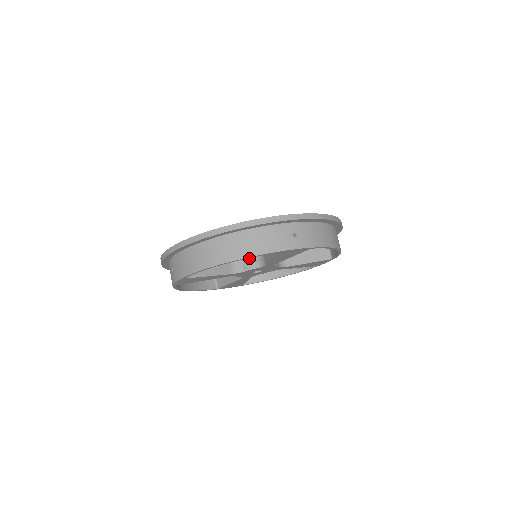
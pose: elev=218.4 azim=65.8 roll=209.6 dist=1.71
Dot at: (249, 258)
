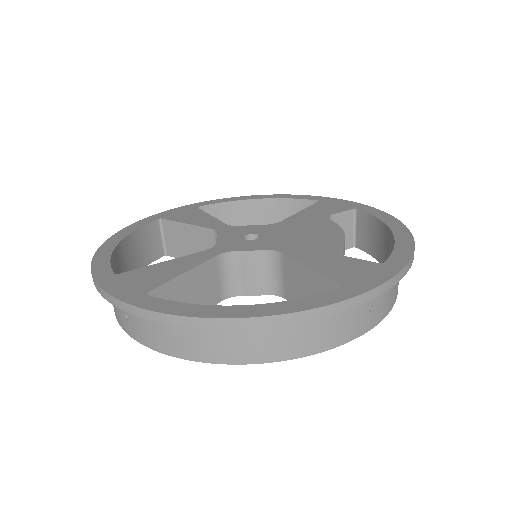
Dot at: (255, 278)
